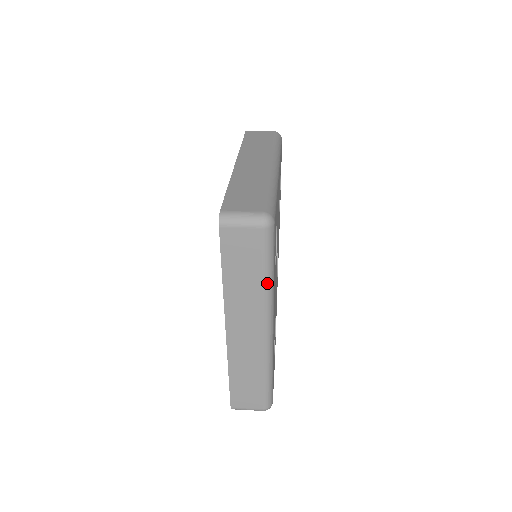
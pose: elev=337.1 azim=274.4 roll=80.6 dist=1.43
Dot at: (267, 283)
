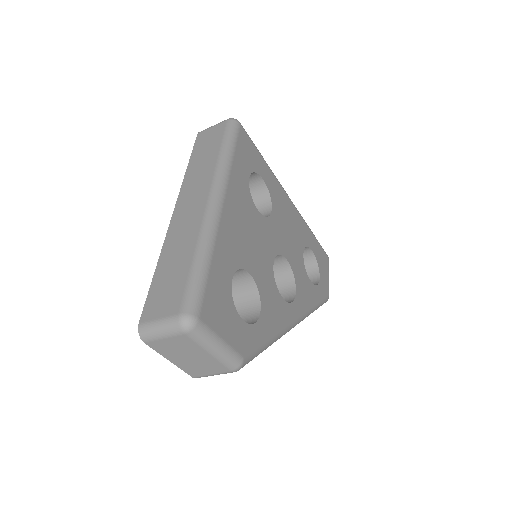
Dot at: (222, 156)
